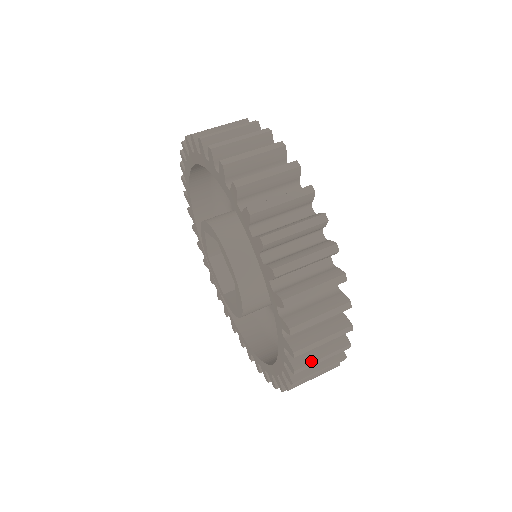
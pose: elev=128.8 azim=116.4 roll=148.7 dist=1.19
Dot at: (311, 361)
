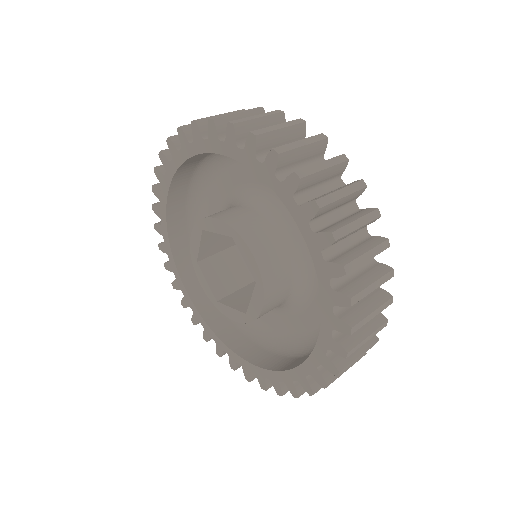
Dot at: (329, 194)
